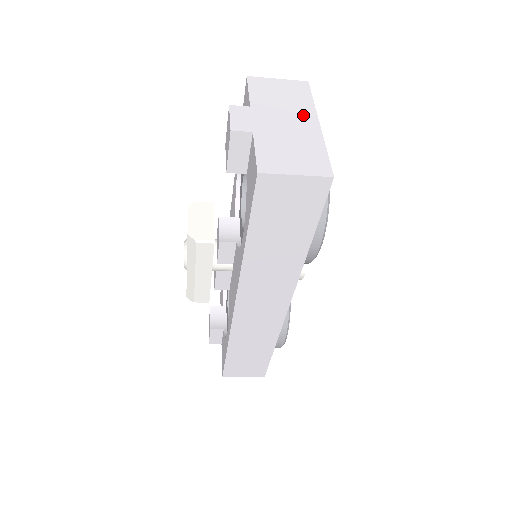
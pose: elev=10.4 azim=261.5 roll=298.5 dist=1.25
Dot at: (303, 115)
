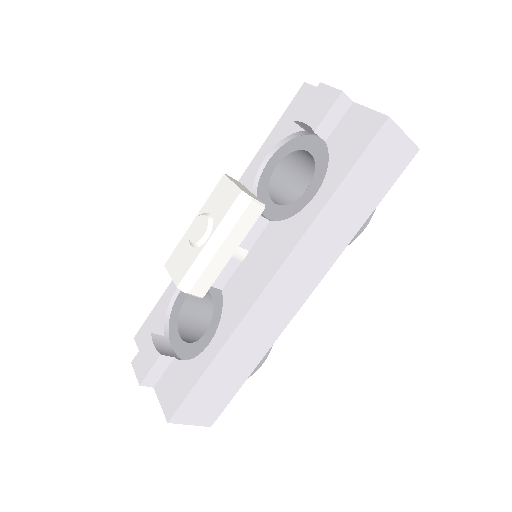
Dot at: occluded
